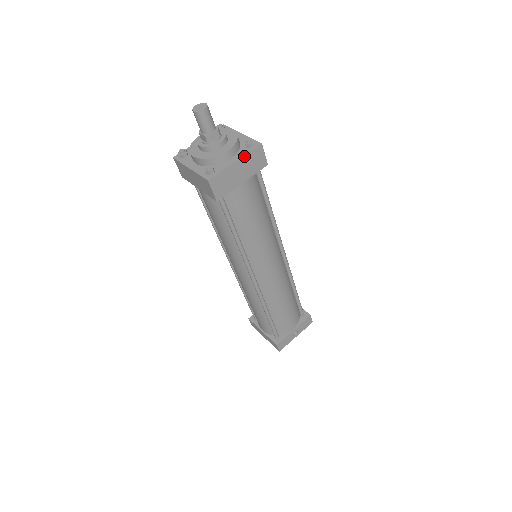
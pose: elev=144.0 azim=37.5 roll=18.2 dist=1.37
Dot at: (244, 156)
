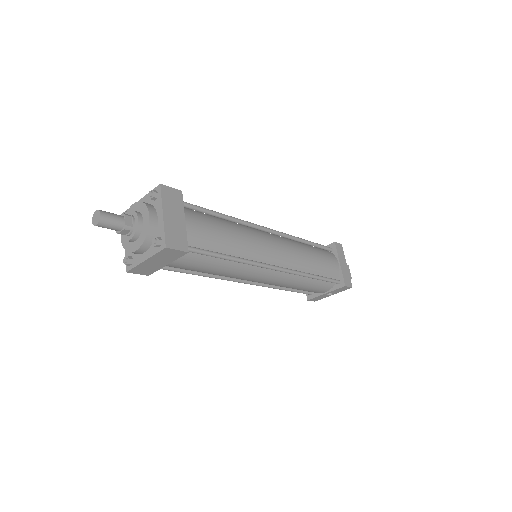
Dot at: (152, 256)
